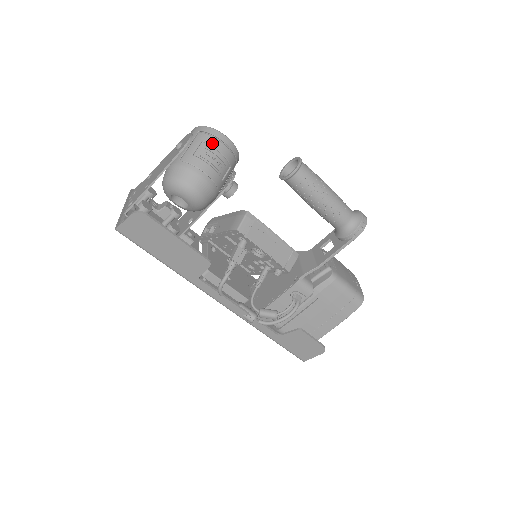
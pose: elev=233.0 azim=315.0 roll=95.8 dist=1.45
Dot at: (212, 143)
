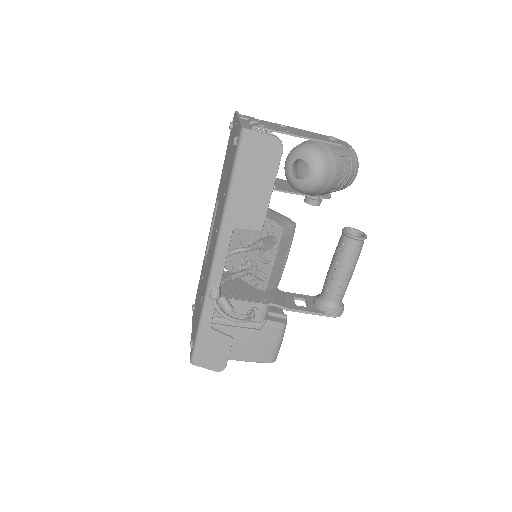
Dot at: (353, 165)
